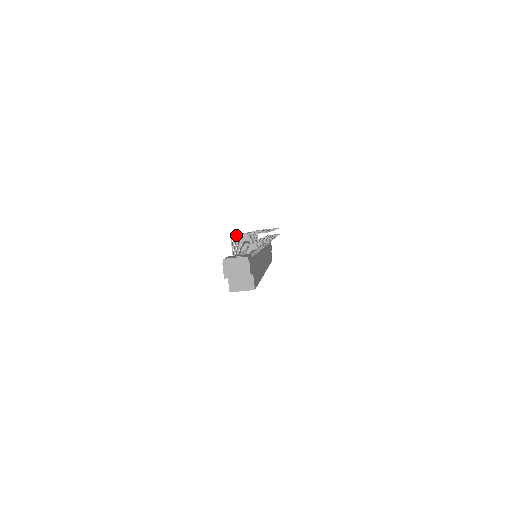
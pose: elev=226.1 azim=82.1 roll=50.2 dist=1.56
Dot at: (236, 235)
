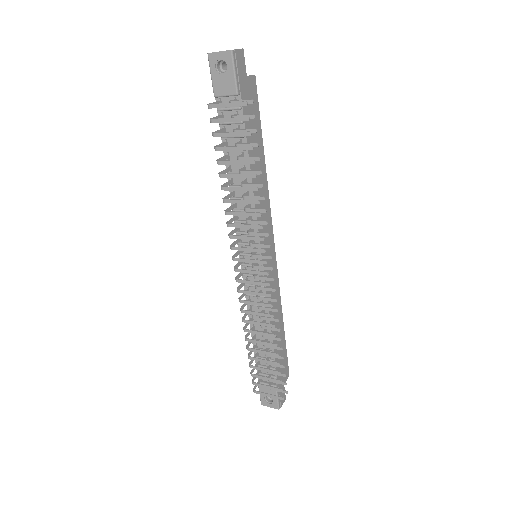
Dot at: occluded
